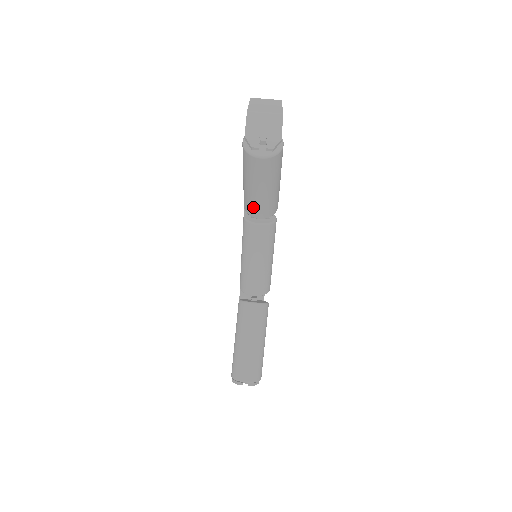
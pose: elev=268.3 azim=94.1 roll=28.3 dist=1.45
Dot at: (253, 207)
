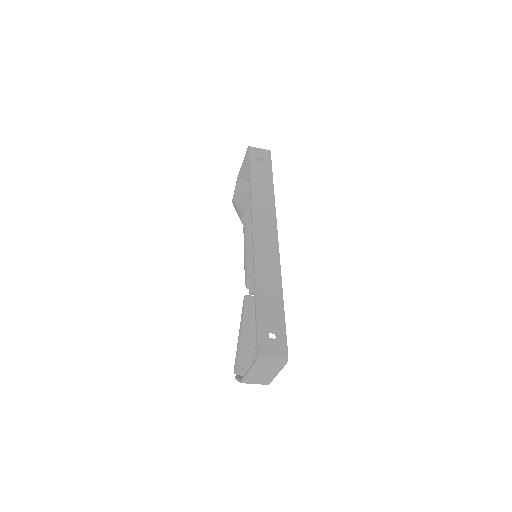
Dot at: occluded
